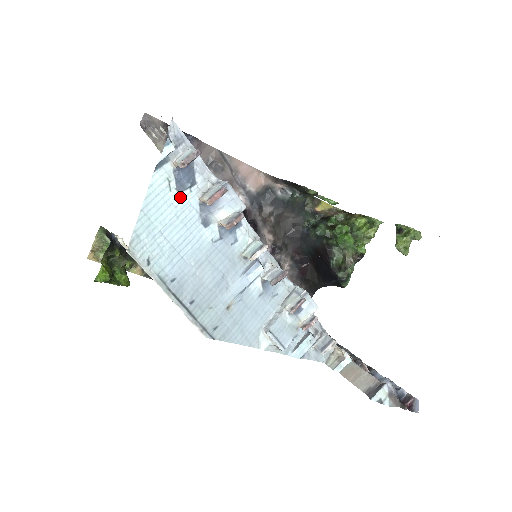
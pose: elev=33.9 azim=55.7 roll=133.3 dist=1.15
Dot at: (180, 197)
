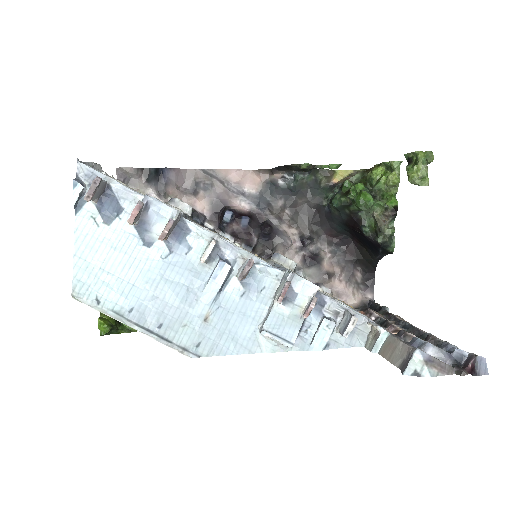
Dot at: (111, 229)
